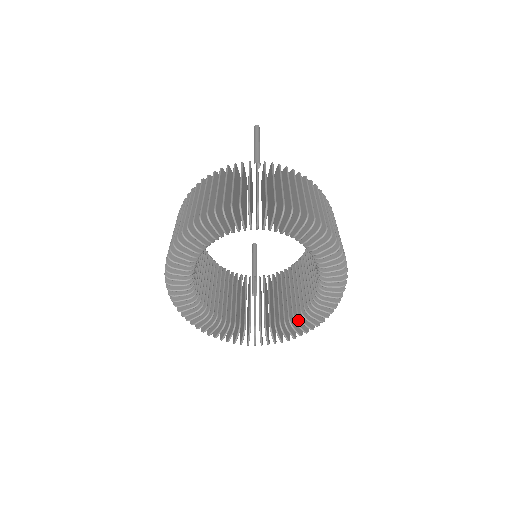
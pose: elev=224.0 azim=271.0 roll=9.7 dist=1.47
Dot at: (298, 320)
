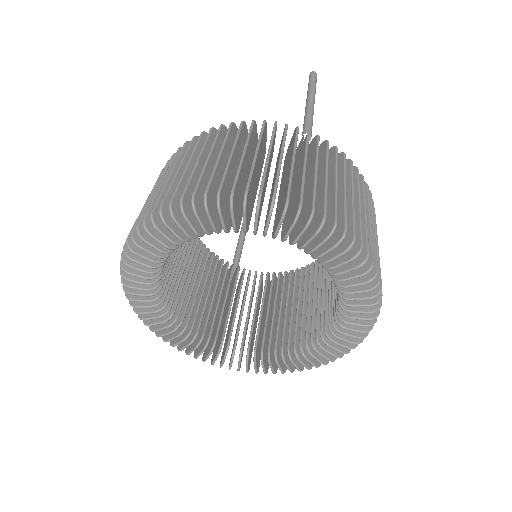
Dot at: (279, 355)
